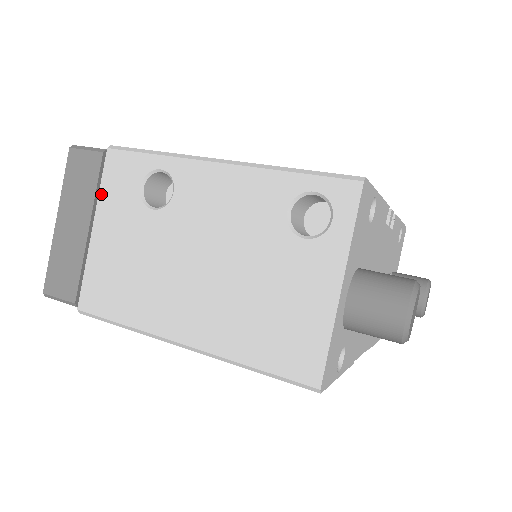
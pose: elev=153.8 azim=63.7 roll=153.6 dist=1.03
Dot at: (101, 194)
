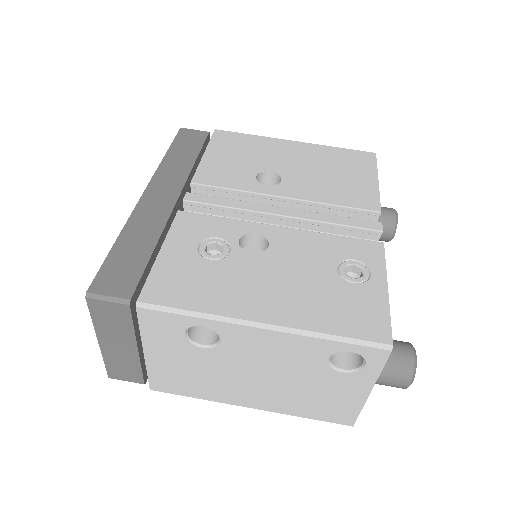
Dot at: (143, 335)
